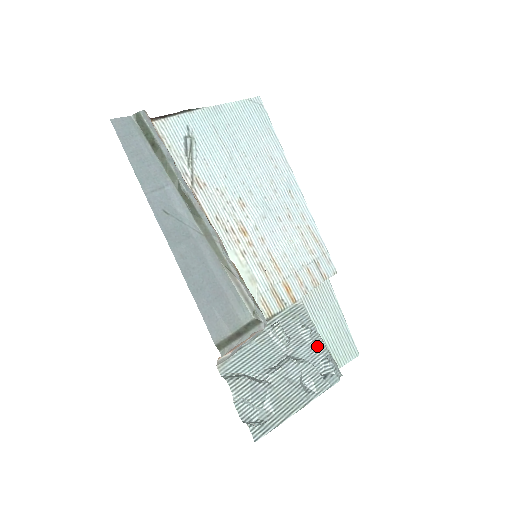
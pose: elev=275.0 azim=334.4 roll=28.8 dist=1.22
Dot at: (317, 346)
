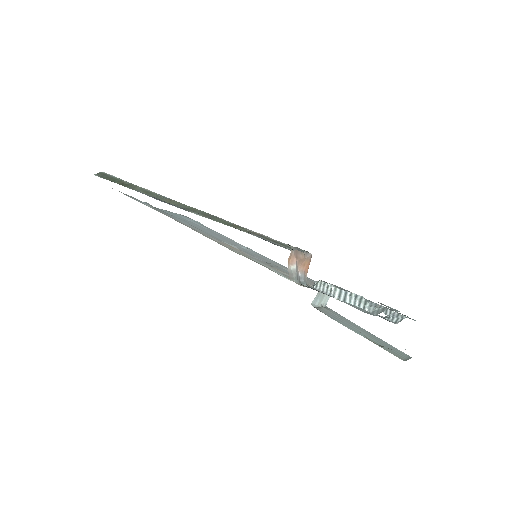
Dot at: occluded
